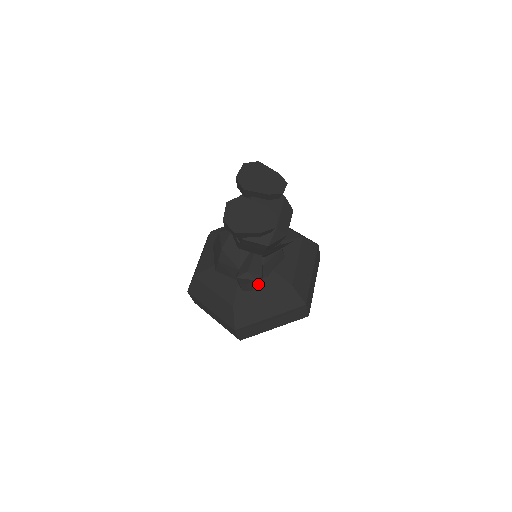
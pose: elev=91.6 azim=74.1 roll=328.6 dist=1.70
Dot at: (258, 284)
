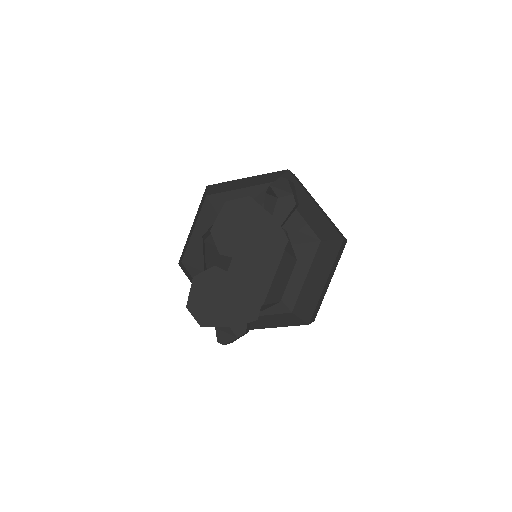
Dot at: occluded
